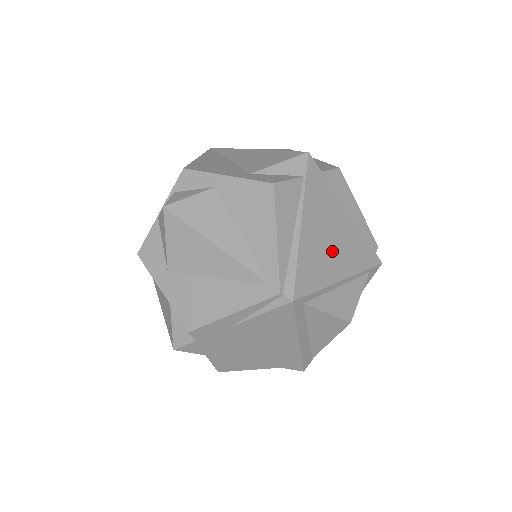
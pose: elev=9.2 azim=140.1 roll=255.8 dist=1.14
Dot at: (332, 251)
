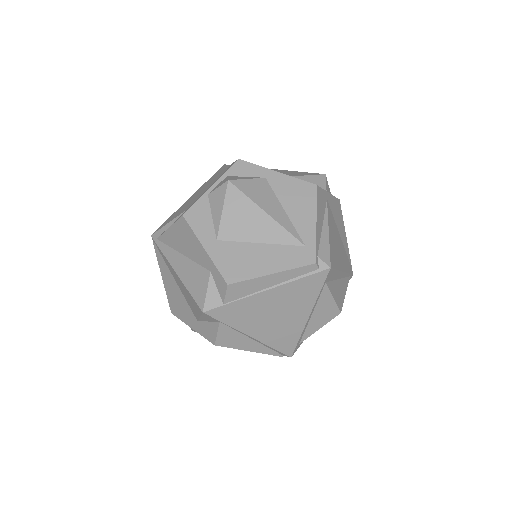
Dot at: (285, 318)
